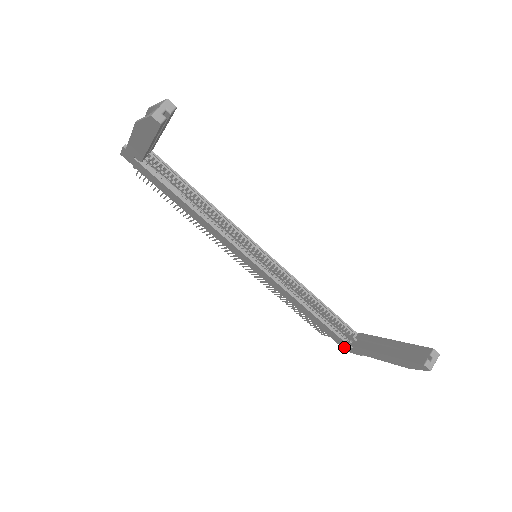
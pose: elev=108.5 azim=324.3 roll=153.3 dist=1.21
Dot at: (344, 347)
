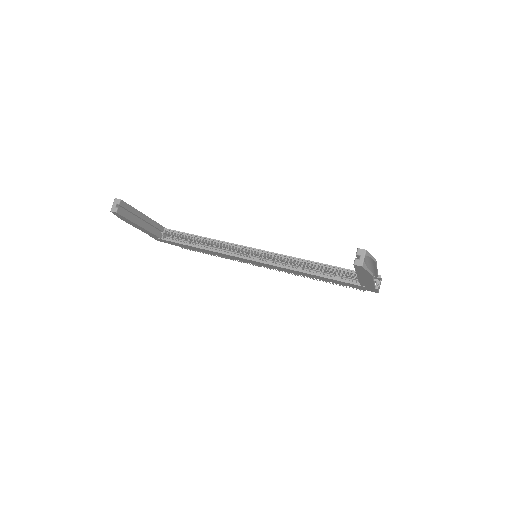
Dot at: occluded
